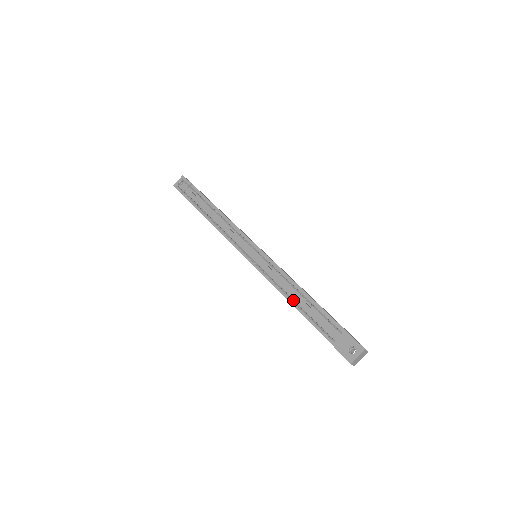
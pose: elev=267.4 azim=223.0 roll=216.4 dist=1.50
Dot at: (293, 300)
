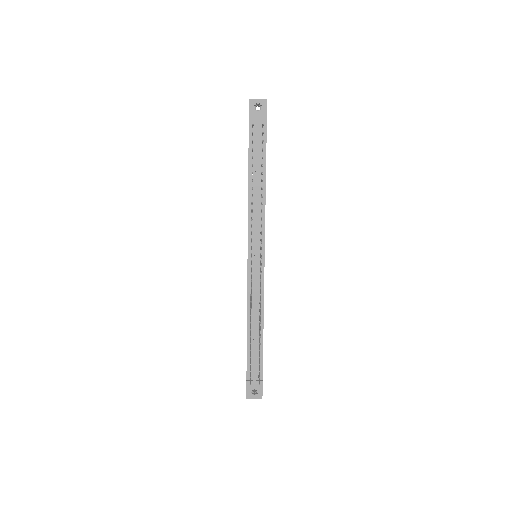
Dot at: occluded
